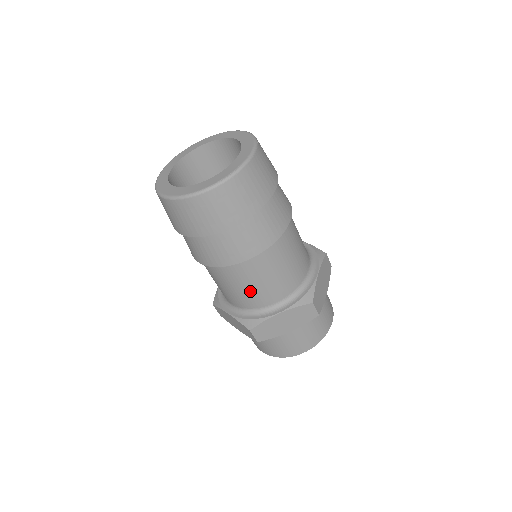
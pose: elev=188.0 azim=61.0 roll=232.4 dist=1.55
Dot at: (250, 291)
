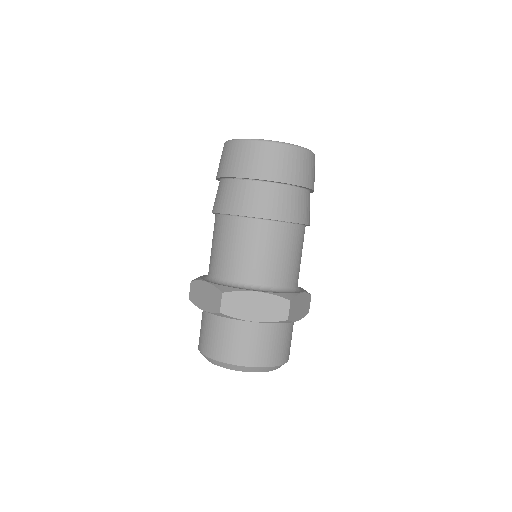
Dot at: (212, 251)
